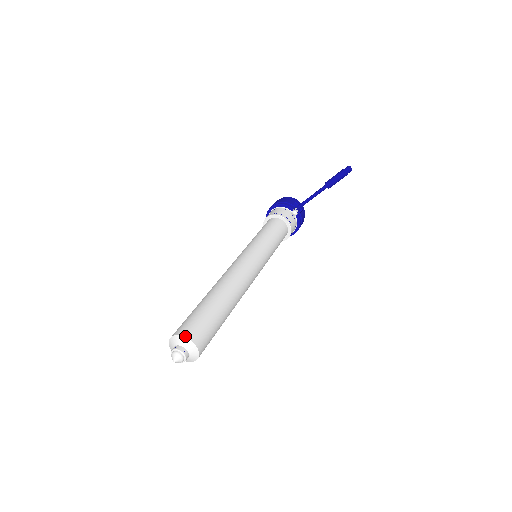
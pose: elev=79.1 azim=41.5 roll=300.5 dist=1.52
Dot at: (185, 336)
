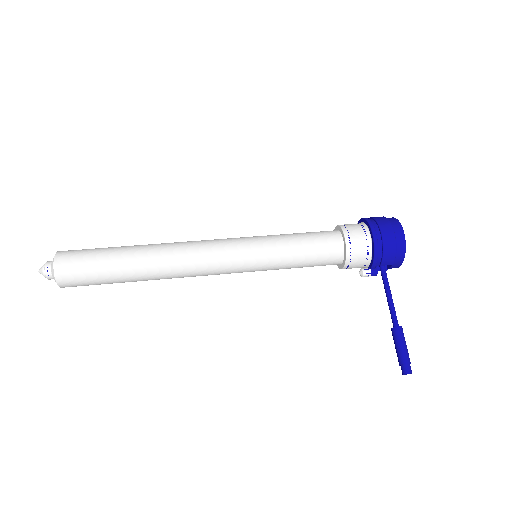
Dot at: (56, 280)
